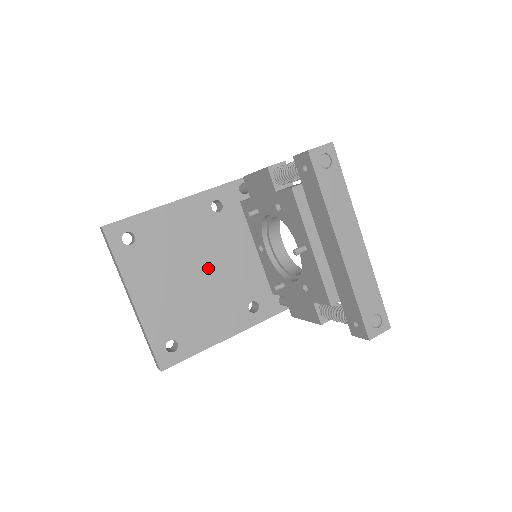
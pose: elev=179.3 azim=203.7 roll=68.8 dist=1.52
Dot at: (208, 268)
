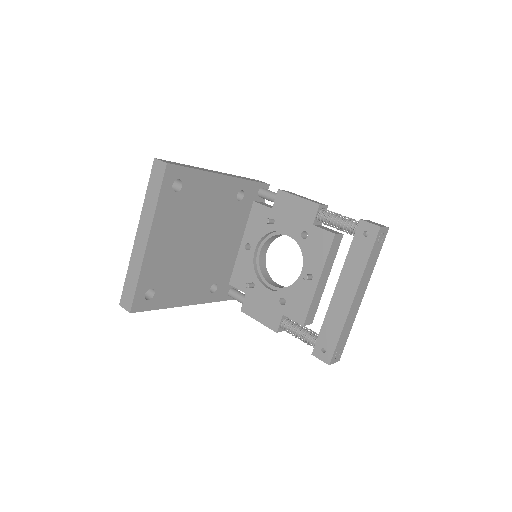
Dot at: (208, 242)
